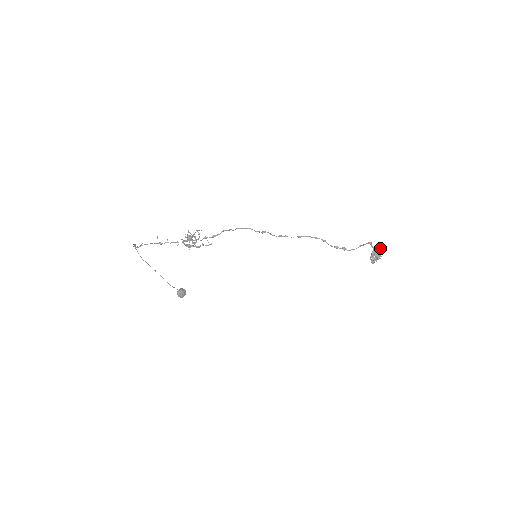
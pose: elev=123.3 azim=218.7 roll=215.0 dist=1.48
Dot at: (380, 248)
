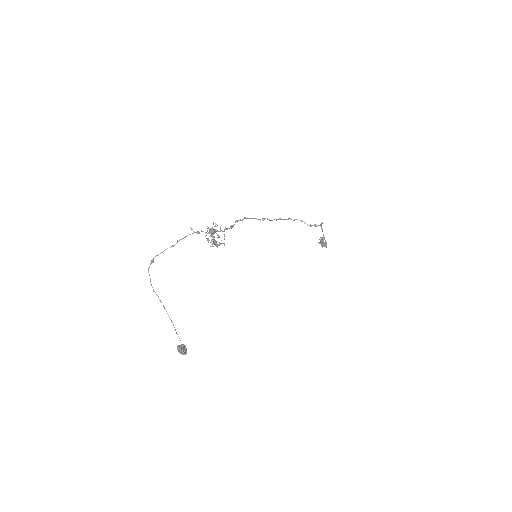
Dot at: occluded
